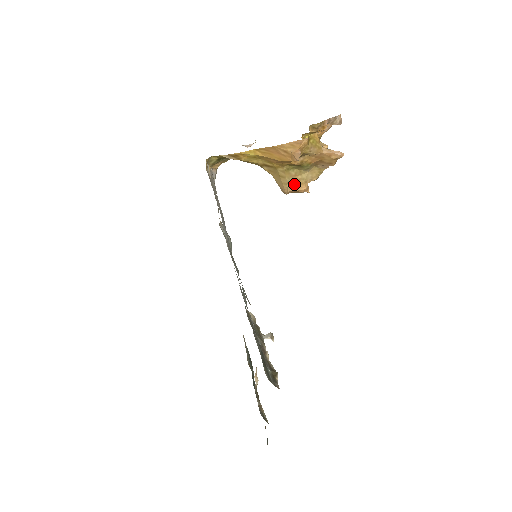
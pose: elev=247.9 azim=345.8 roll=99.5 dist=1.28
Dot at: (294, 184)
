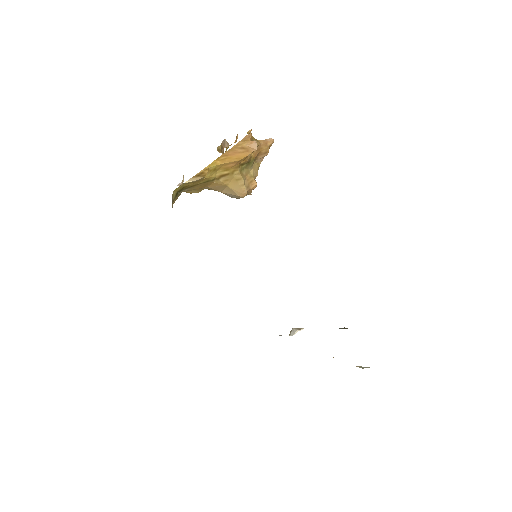
Dot at: (248, 183)
